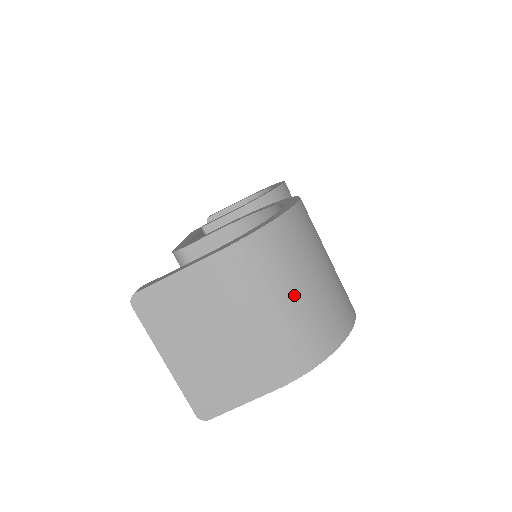
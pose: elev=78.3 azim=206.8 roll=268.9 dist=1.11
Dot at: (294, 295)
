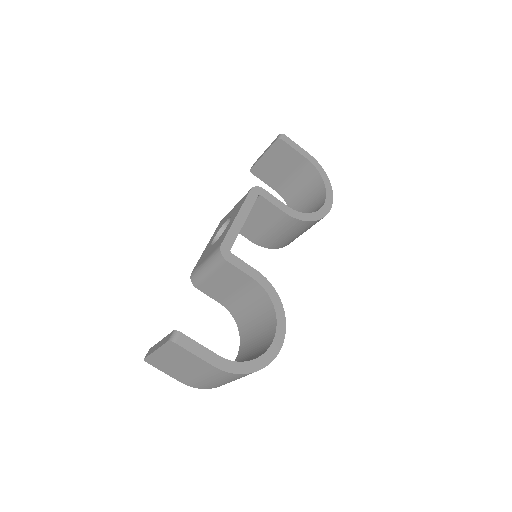
Dot at: (225, 382)
